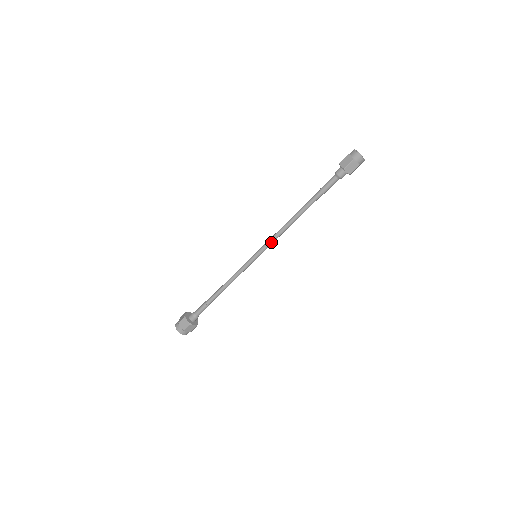
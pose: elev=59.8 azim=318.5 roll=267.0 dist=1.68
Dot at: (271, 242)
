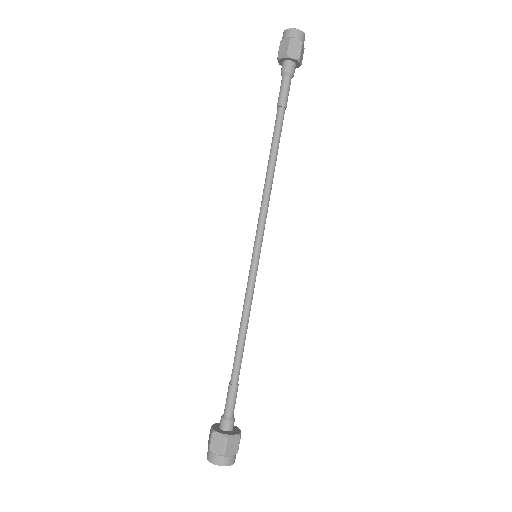
Dot at: (259, 219)
